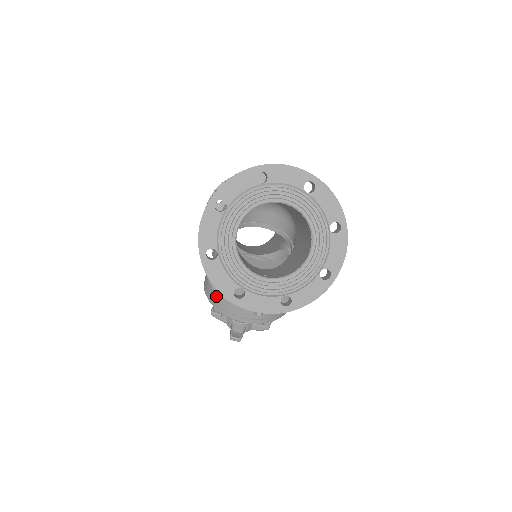
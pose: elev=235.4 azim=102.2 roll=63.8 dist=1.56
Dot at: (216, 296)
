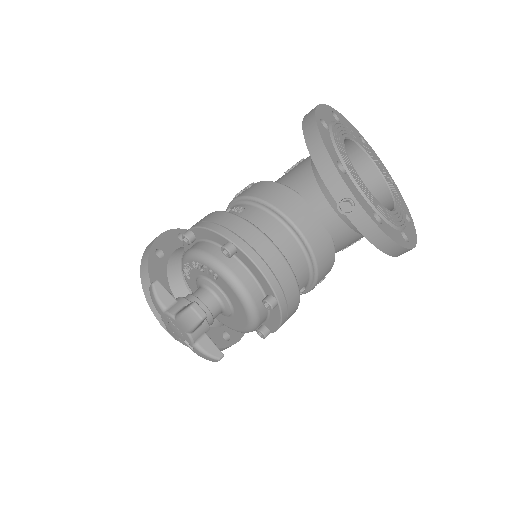
Dot at: (234, 219)
